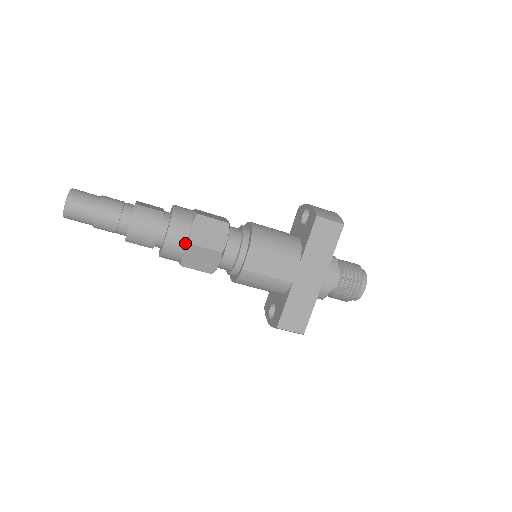
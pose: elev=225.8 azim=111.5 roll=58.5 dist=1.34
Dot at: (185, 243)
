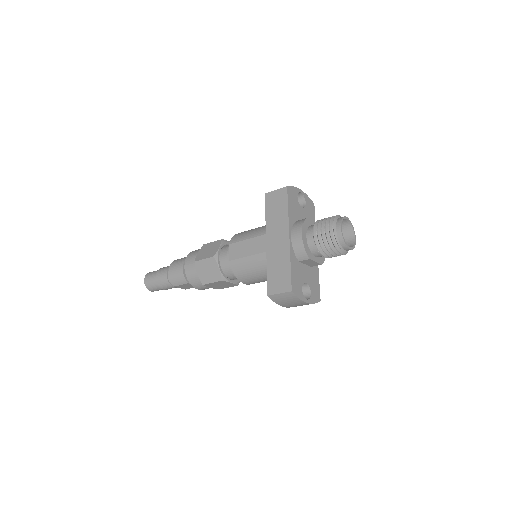
Dot at: (195, 264)
